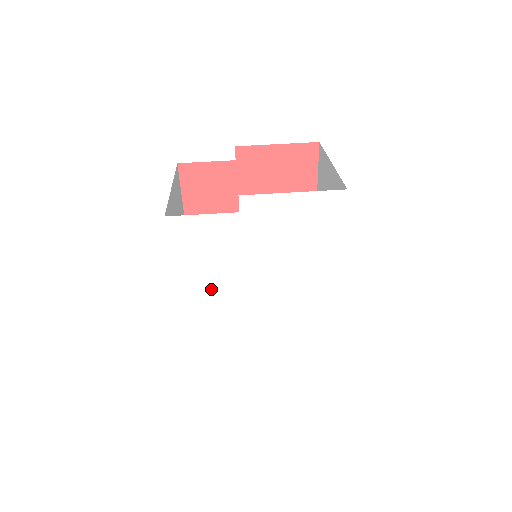
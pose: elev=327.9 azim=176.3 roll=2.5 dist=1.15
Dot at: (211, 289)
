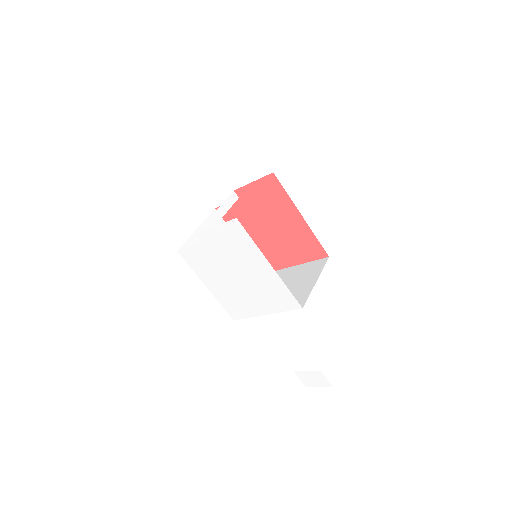
Dot at: (219, 283)
